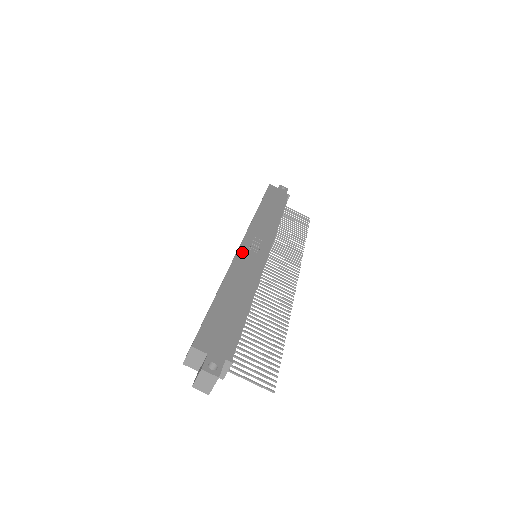
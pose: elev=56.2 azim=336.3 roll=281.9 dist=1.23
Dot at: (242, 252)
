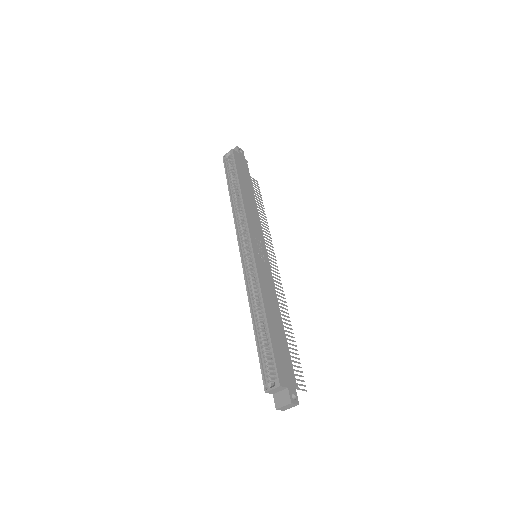
Dot at: (258, 264)
